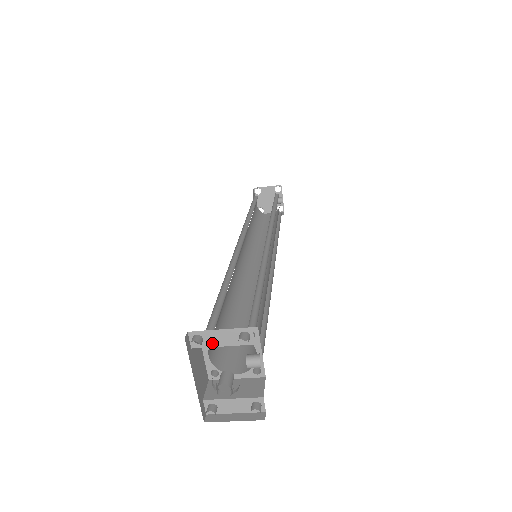
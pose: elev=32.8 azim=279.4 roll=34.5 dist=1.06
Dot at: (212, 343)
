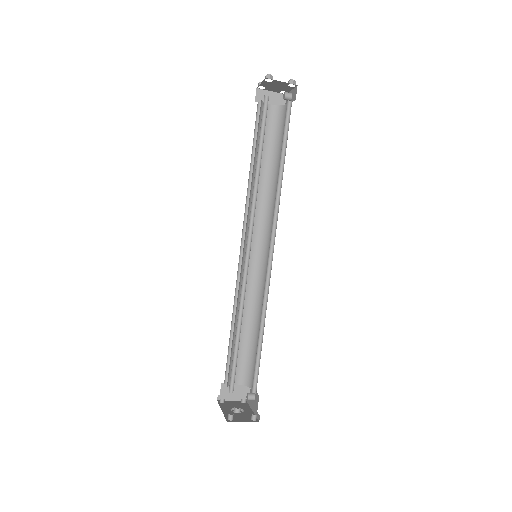
Dot at: occluded
